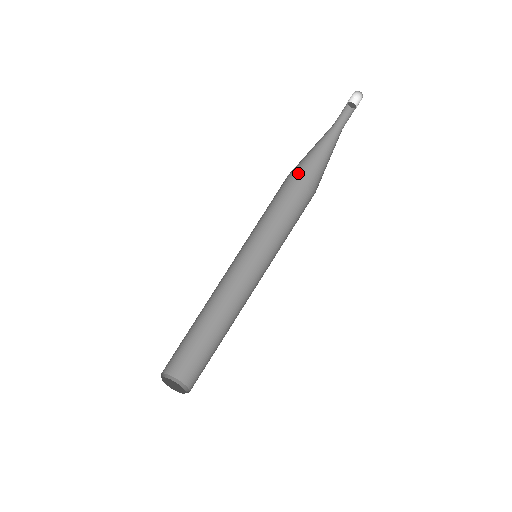
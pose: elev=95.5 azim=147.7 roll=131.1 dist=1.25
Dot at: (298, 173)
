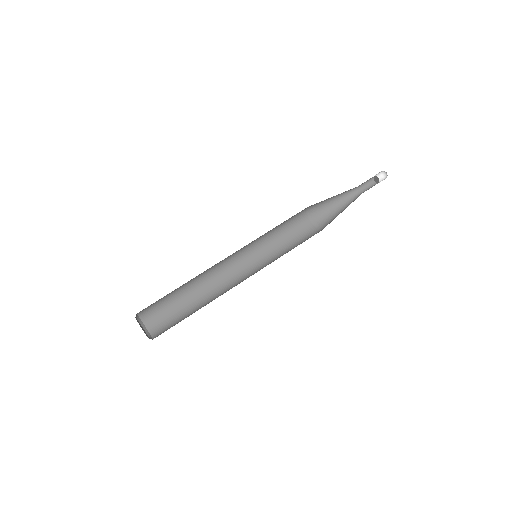
Dot at: (315, 205)
